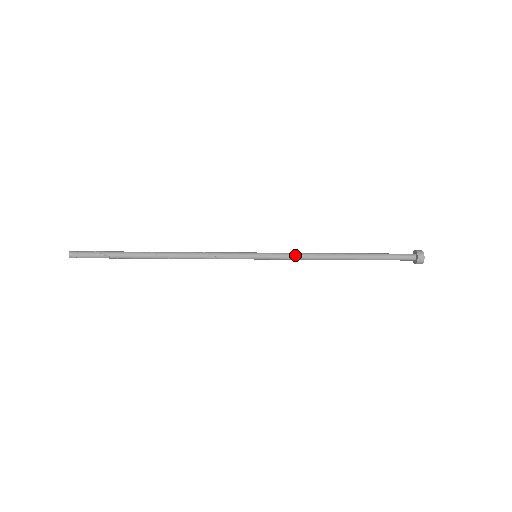
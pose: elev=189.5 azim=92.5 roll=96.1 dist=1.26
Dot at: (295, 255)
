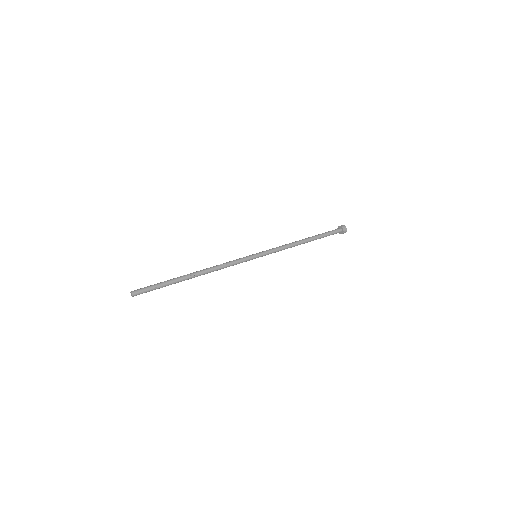
Dot at: (280, 250)
